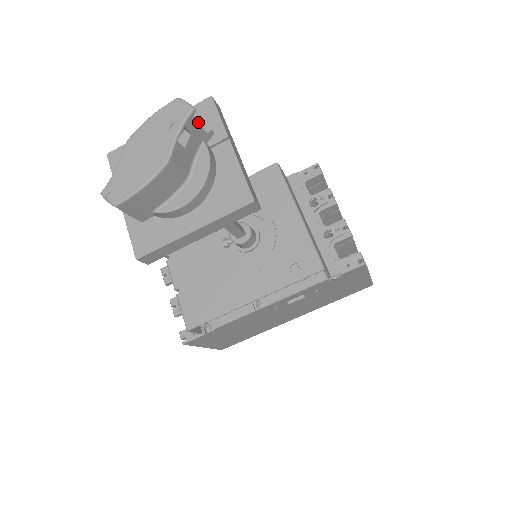
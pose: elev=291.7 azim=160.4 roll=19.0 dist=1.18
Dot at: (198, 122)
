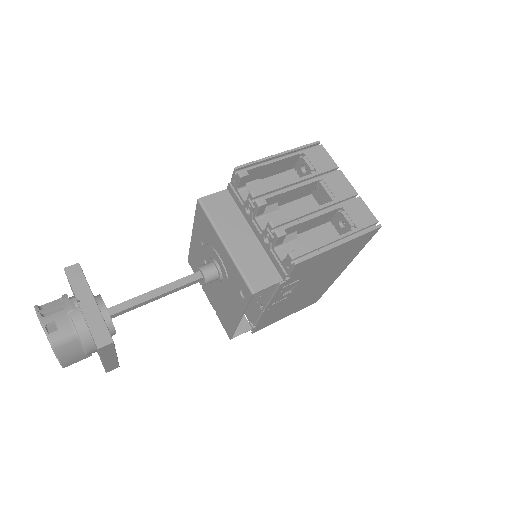
Dot at: (55, 307)
